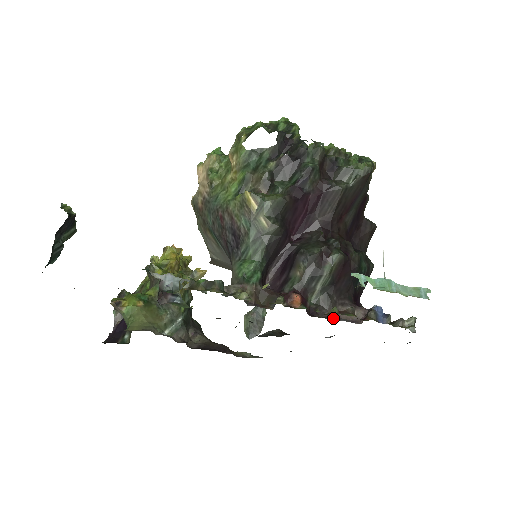
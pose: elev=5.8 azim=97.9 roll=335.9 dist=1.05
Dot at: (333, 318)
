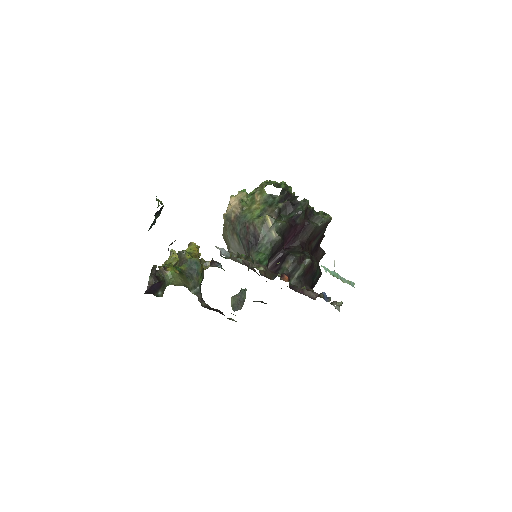
Dot at: occluded
